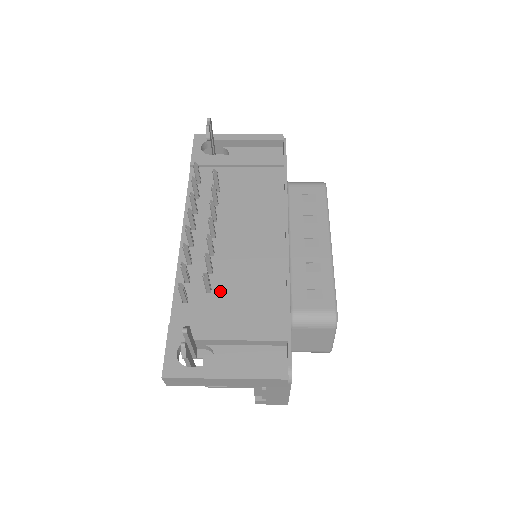
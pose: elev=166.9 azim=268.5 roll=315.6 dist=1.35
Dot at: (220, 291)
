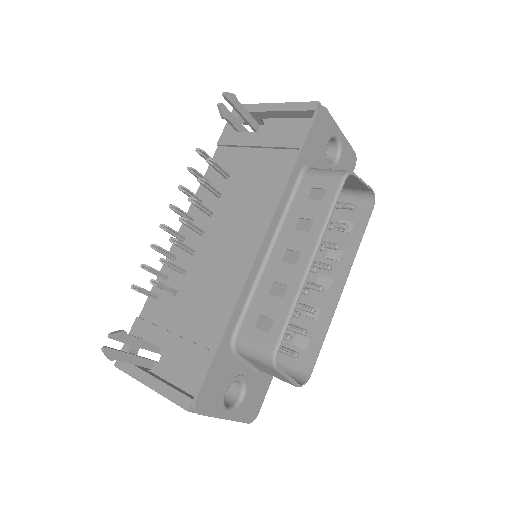
Dot at: (182, 296)
